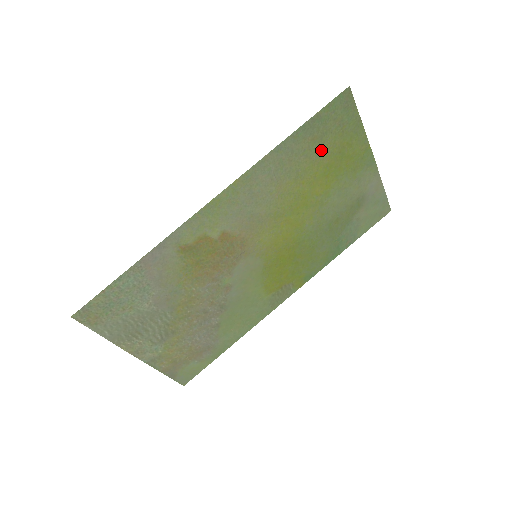
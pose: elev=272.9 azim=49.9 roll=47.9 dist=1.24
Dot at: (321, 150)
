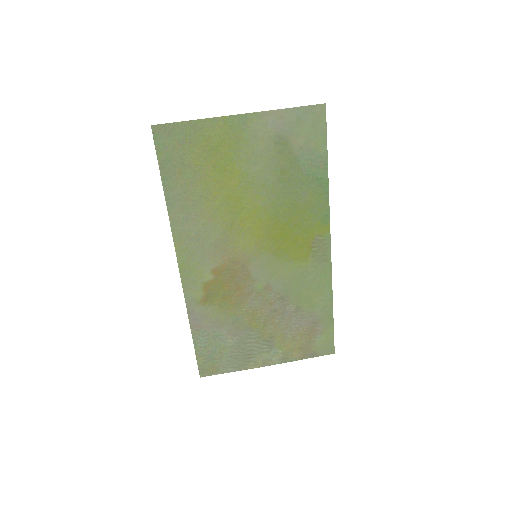
Dot at: (195, 169)
